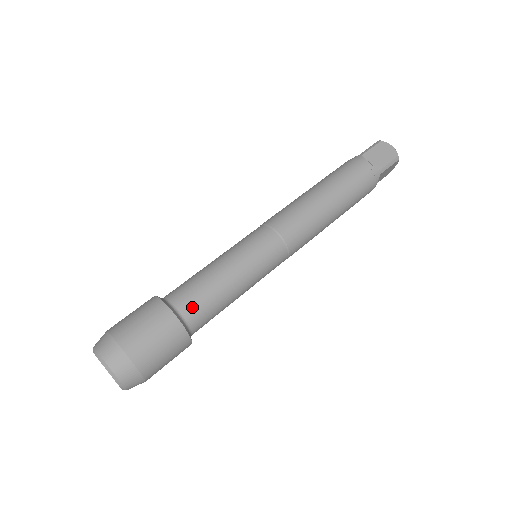
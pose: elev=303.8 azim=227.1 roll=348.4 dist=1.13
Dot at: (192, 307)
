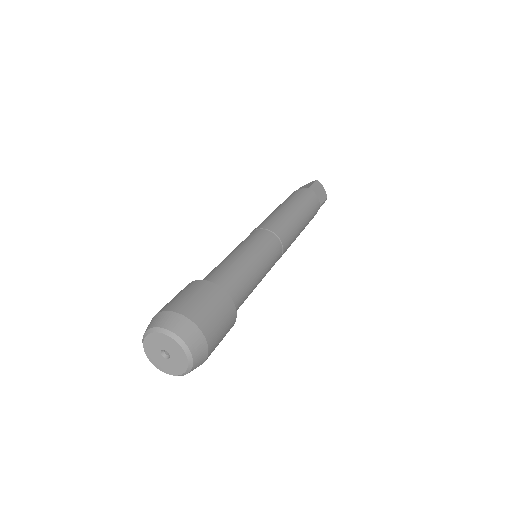
Dot at: (212, 277)
